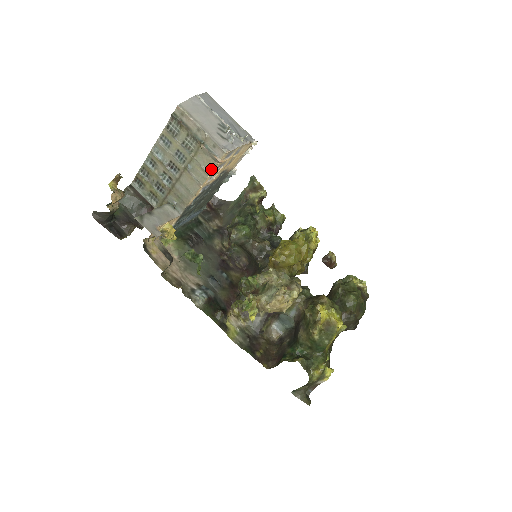
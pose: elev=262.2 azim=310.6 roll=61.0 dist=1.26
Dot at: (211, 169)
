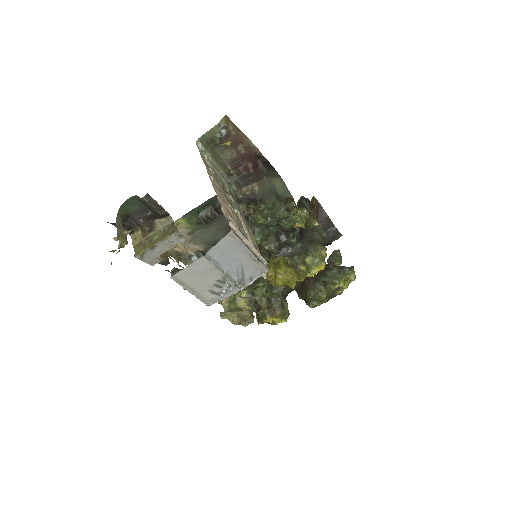
Dot at: occluded
